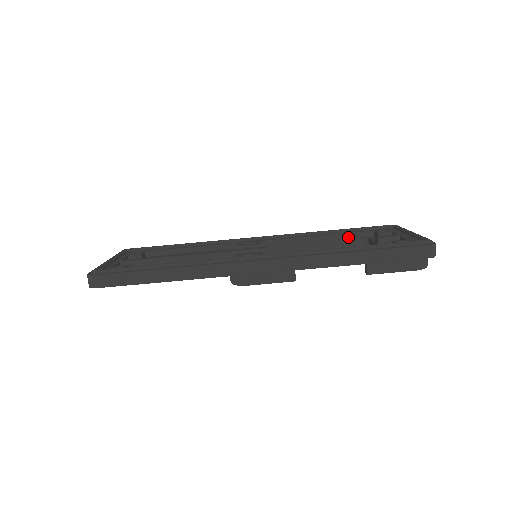
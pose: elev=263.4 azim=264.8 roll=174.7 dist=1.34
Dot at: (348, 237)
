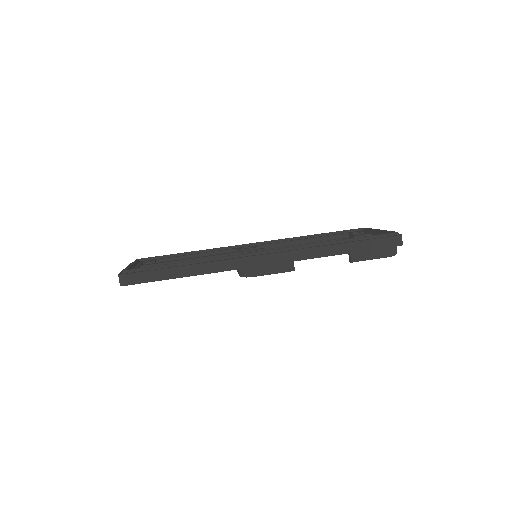
Dot at: (328, 239)
